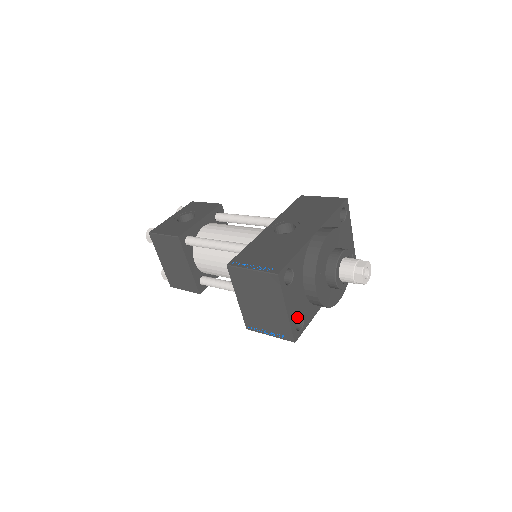
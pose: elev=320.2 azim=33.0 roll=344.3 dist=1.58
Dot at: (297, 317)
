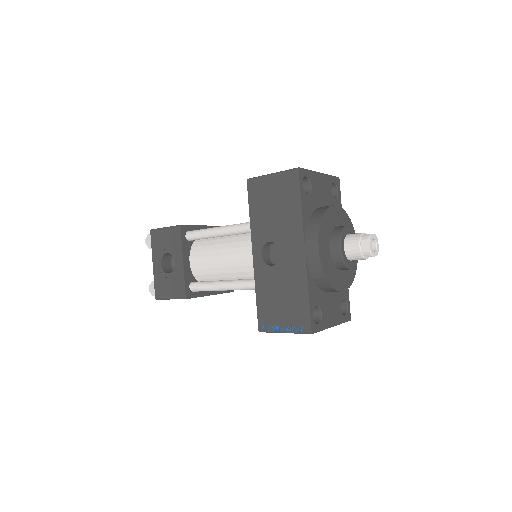
Dot at: (340, 310)
